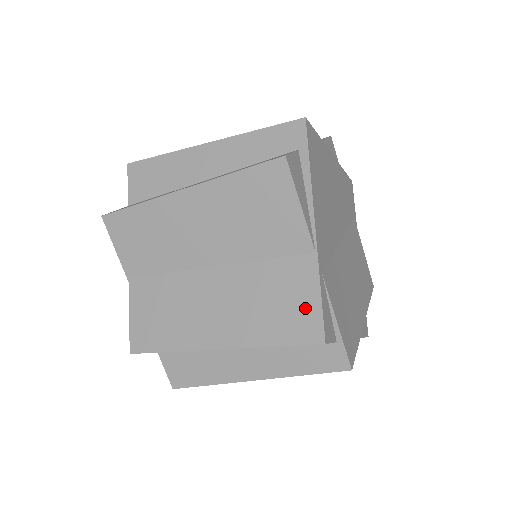
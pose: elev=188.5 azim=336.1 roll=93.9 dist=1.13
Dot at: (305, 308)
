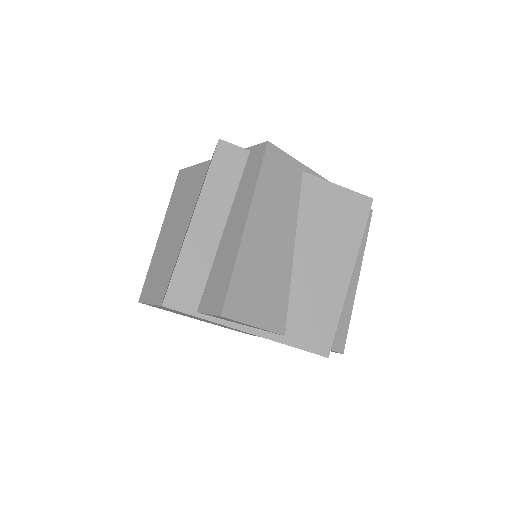
Dot at: occluded
